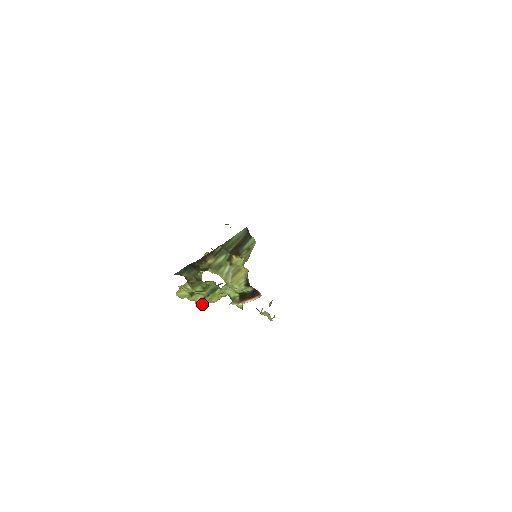
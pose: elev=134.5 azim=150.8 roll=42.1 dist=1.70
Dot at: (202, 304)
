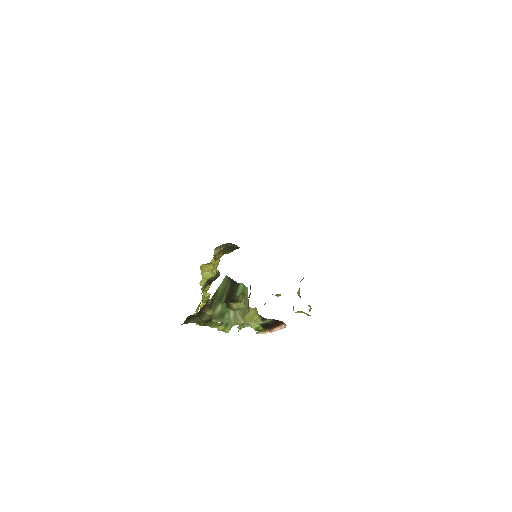
Dot at: (227, 330)
